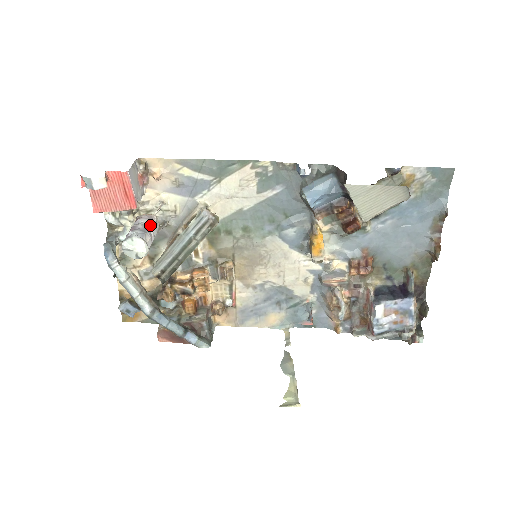
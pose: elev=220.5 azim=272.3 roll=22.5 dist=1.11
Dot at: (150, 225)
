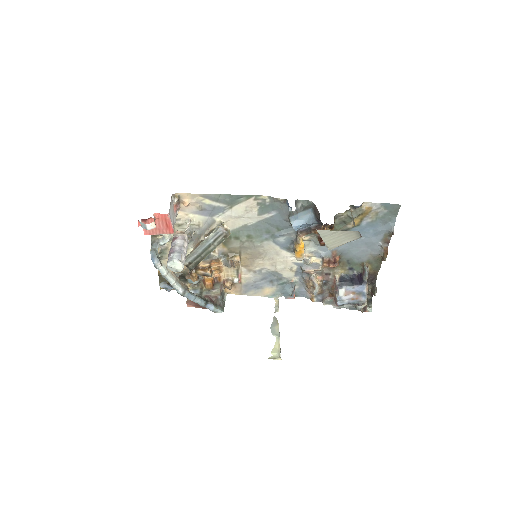
Dot at: (183, 245)
